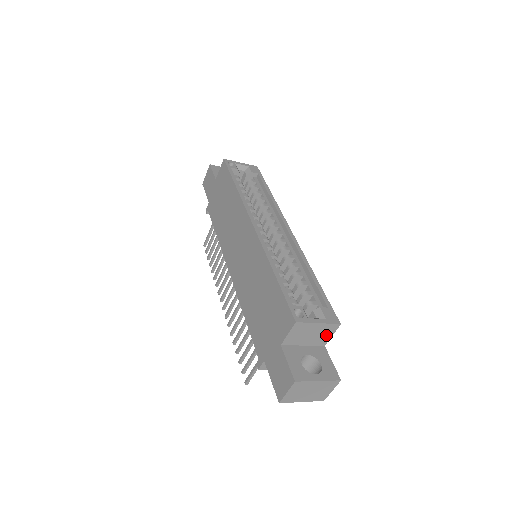
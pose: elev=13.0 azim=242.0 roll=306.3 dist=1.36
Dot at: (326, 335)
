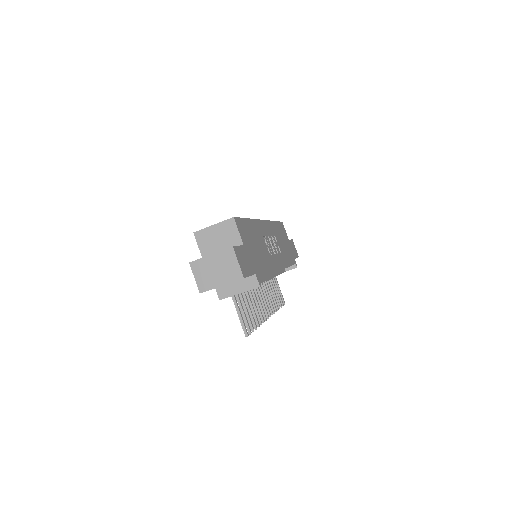
Dot at: (233, 234)
